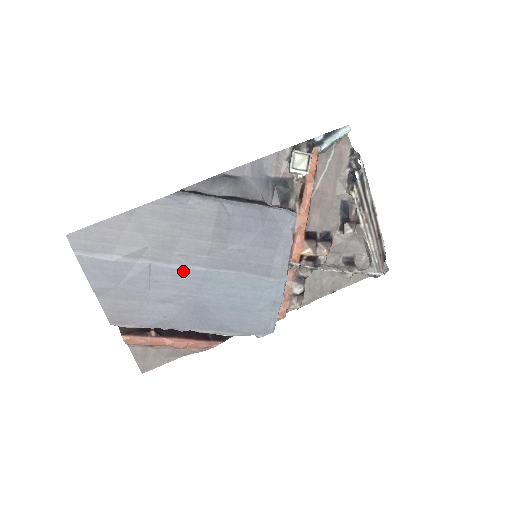
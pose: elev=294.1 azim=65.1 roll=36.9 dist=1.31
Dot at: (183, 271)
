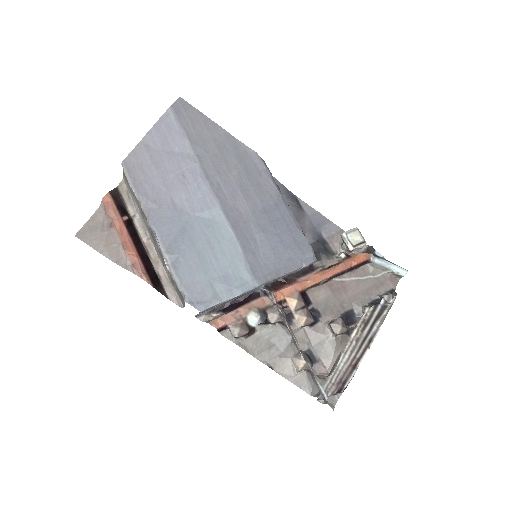
Dot at: (207, 191)
